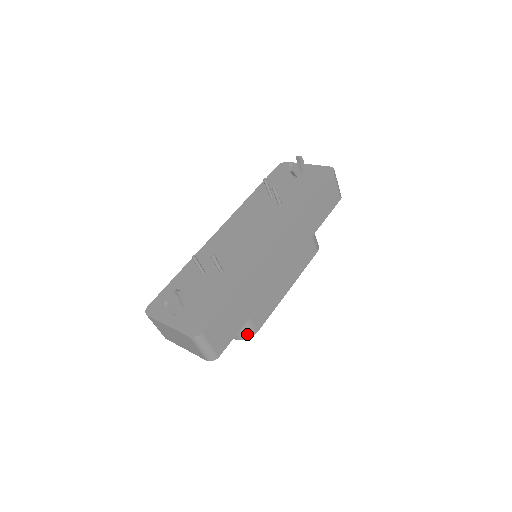
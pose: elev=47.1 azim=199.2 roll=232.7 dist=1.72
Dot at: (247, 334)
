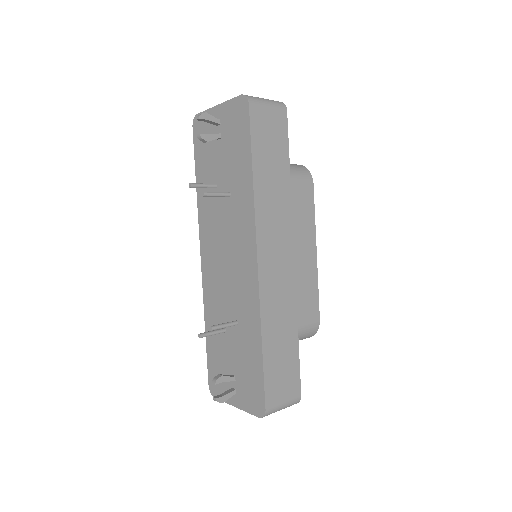
Dot at: (311, 333)
